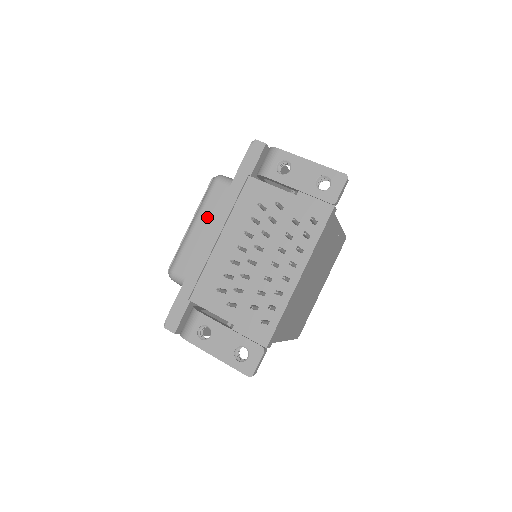
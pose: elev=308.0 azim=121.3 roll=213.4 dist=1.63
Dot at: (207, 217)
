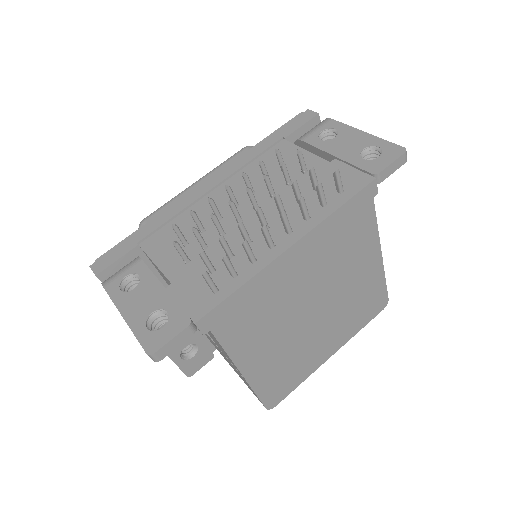
Dot at: occluded
